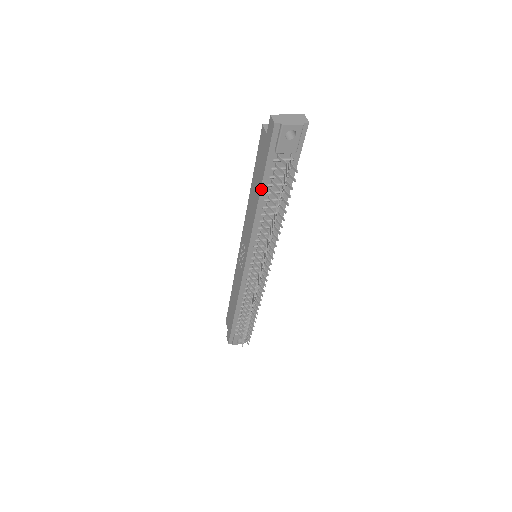
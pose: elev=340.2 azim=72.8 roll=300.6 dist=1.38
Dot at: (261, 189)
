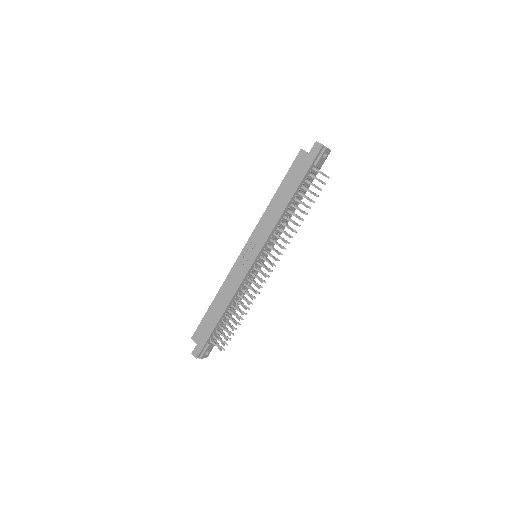
Dot at: (295, 192)
